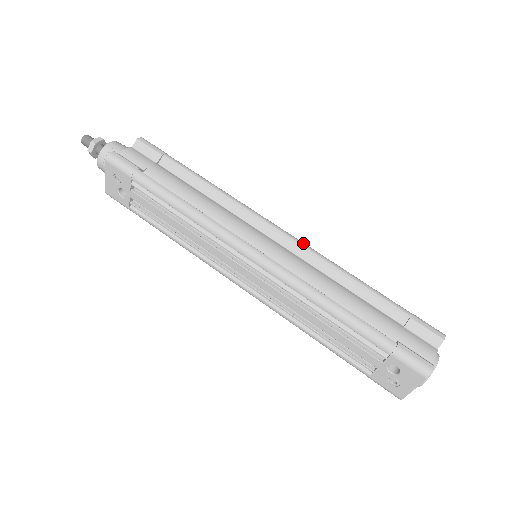
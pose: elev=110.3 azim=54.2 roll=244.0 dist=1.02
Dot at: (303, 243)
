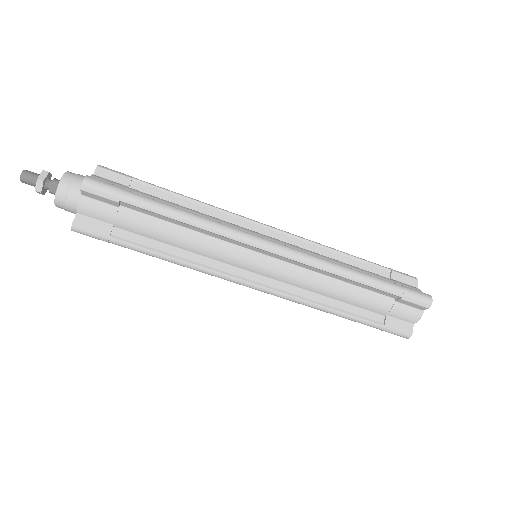
Dot at: (297, 257)
